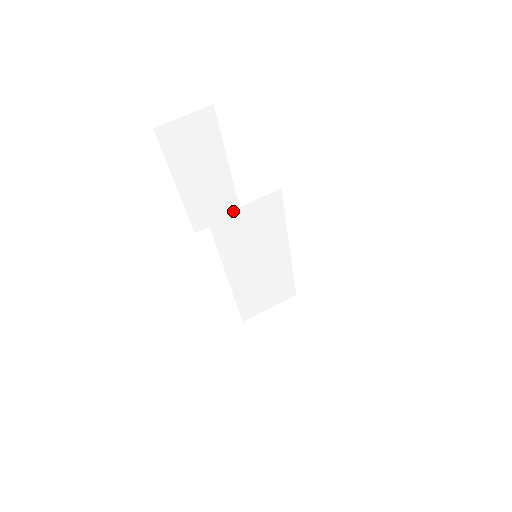
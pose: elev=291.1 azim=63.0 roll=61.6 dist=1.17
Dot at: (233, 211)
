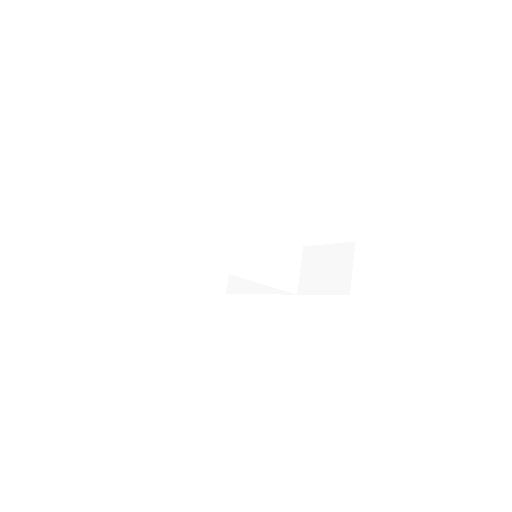
Dot at: (204, 246)
